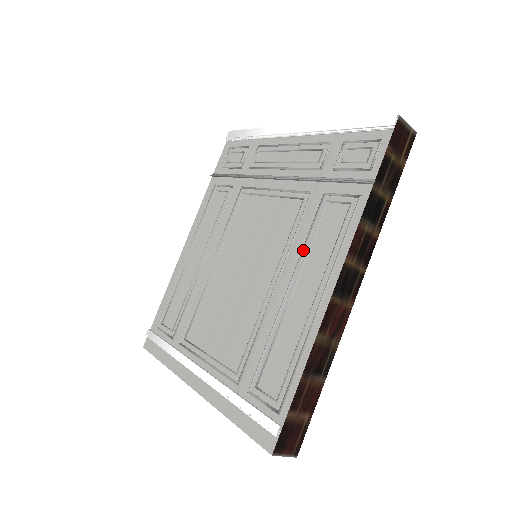
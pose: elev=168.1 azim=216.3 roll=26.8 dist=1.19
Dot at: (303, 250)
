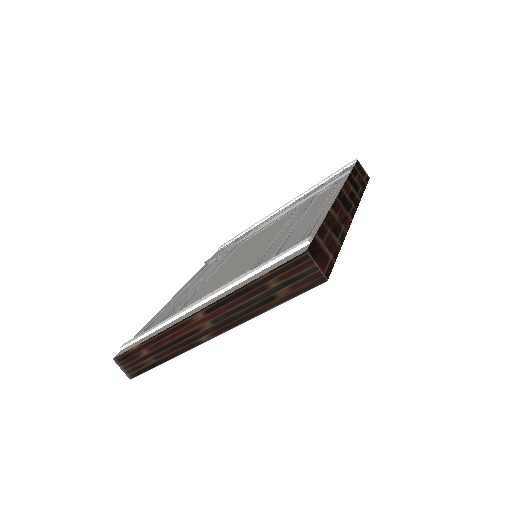
Dot at: (305, 210)
